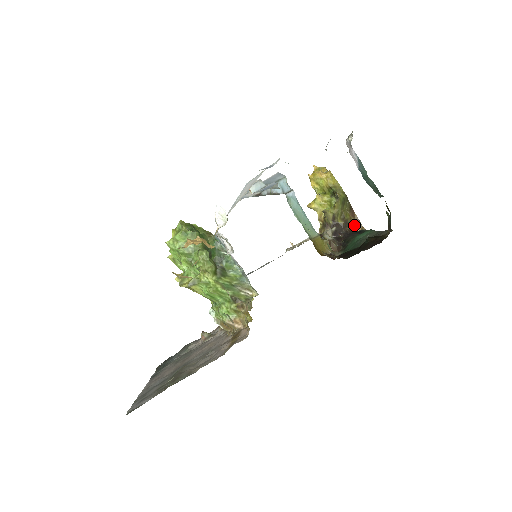
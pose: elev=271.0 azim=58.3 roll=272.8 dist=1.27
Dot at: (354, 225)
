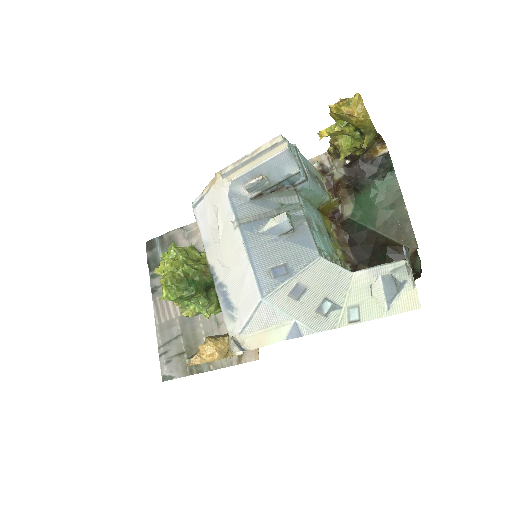
Dot at: (375, 147)
